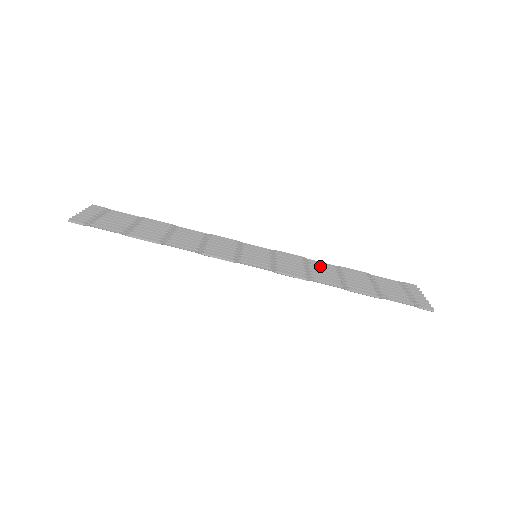
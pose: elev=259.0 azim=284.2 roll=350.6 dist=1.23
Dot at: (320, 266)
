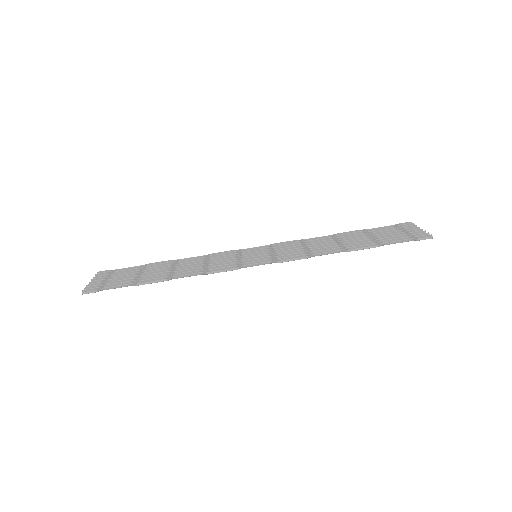
Dot at: (317, 241)
